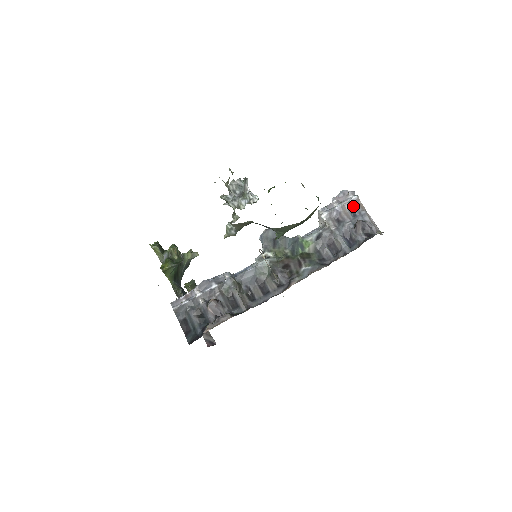
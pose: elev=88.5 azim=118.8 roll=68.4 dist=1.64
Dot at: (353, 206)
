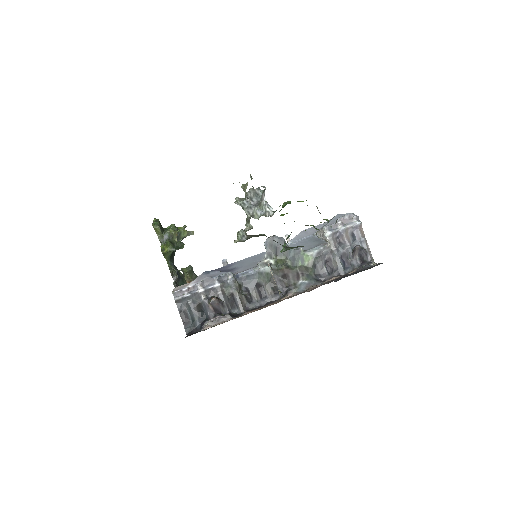
Dot at: (355, 231)
